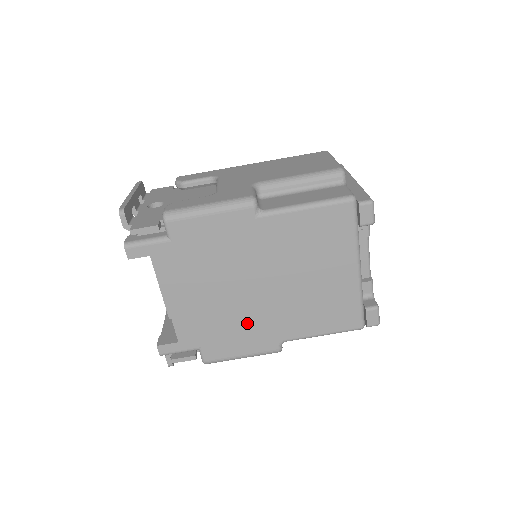
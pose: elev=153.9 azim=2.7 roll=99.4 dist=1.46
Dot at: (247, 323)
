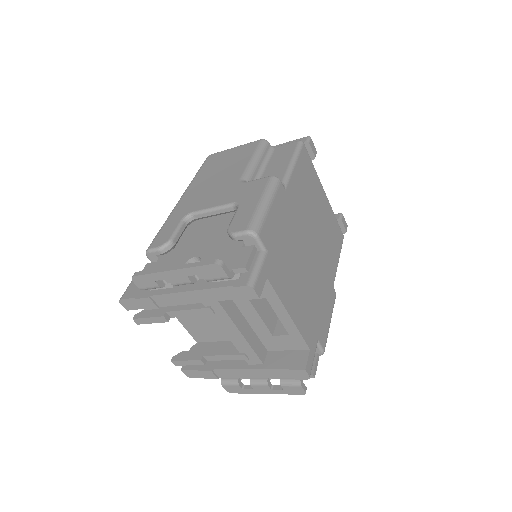
Dot at: (320, 287)
